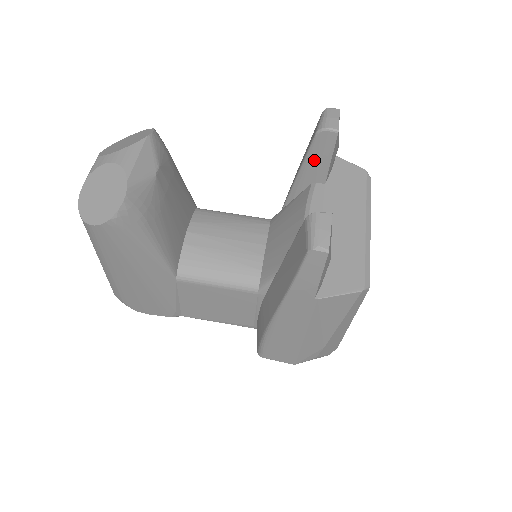
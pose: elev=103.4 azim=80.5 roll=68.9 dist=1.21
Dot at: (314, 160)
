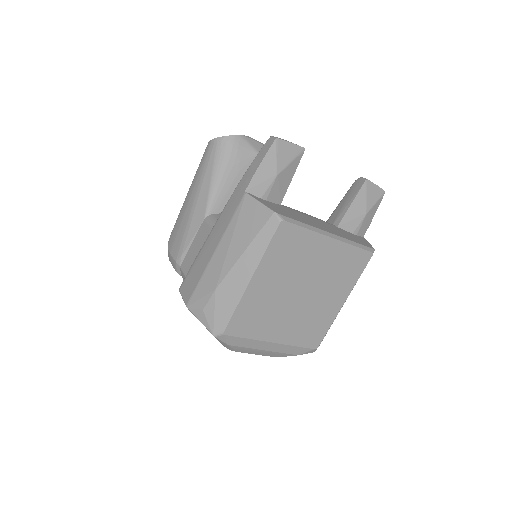
Dot at: (342, 204)
